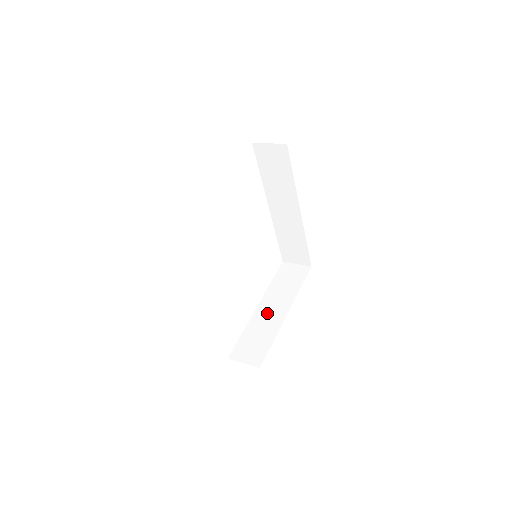
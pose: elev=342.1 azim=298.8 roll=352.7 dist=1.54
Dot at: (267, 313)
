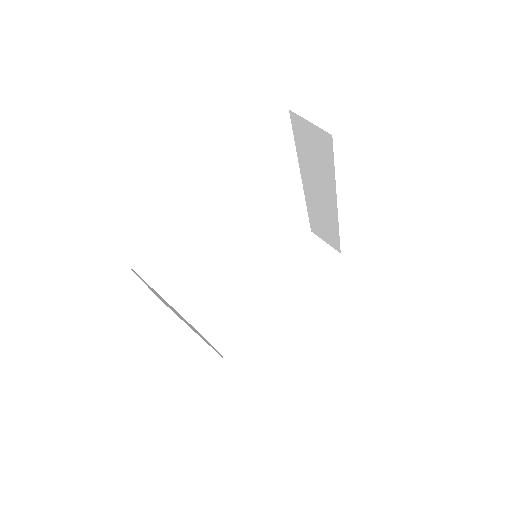
Dot at: (266, 298)
